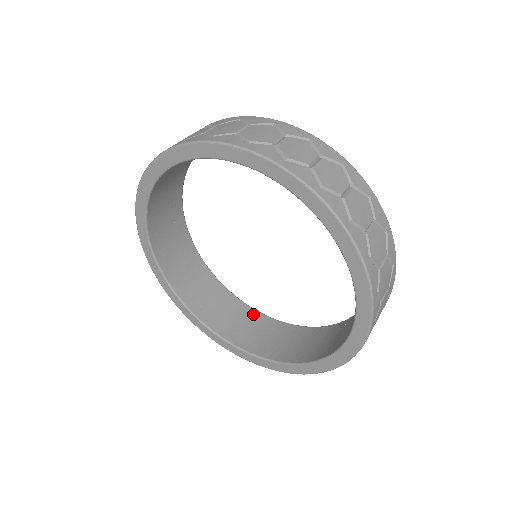
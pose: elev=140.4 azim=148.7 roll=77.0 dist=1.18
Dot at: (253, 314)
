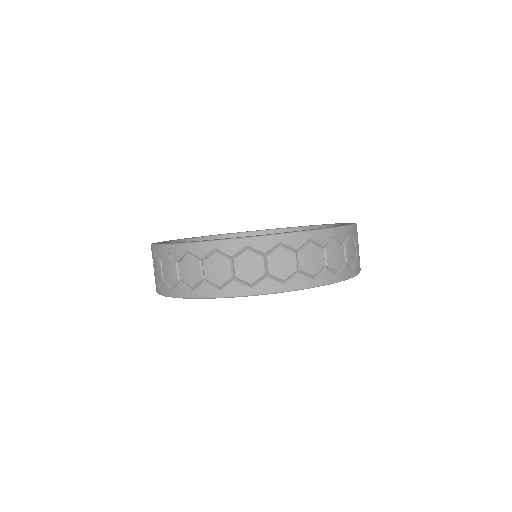
Dot at: occluded
